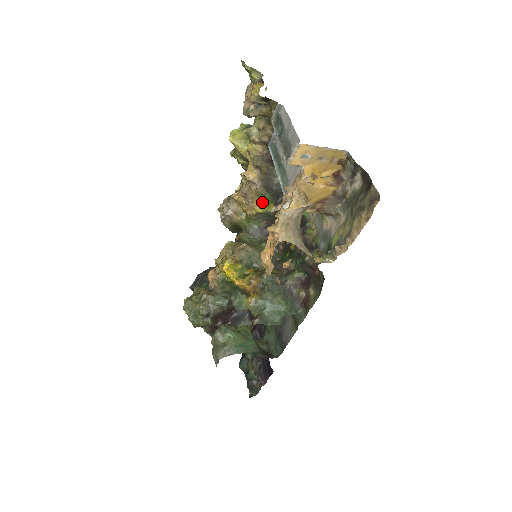
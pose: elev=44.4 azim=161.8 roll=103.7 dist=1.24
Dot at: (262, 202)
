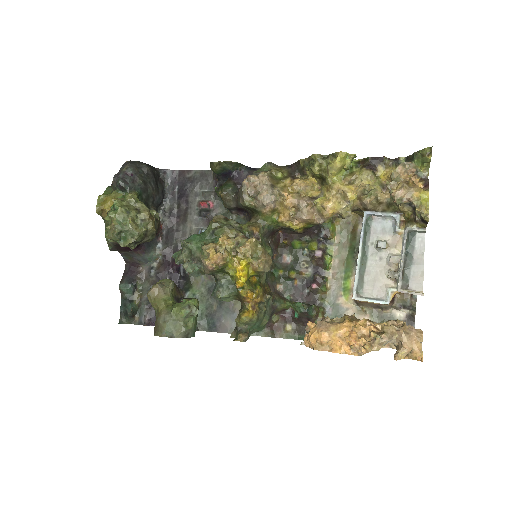
Dot at: (304, 226)
